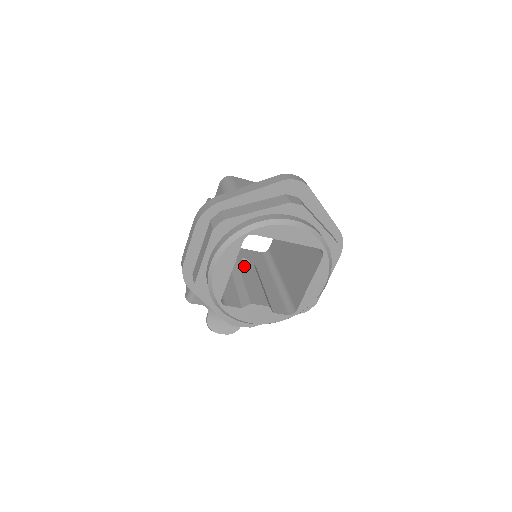
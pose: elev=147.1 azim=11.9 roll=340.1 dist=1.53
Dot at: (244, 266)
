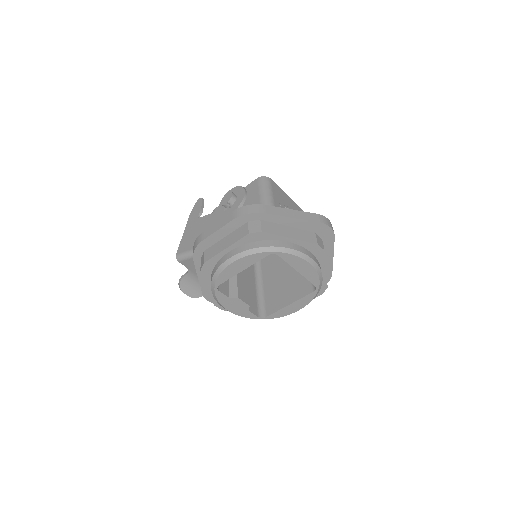
Dot at: occluded
